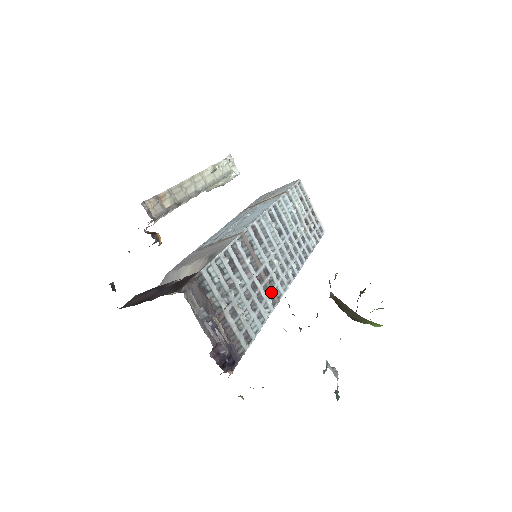
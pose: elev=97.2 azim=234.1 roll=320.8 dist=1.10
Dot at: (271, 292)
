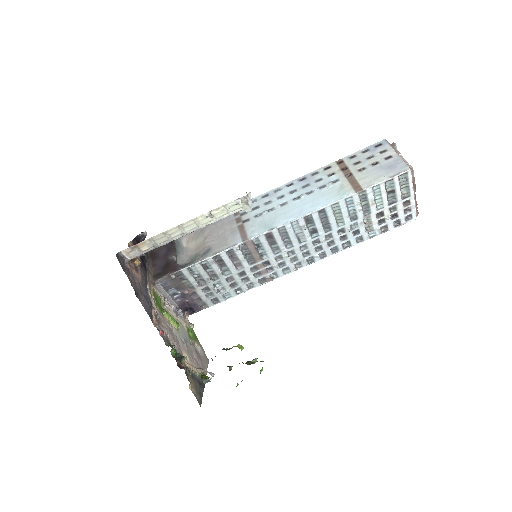
Dot at: (264, 276)
